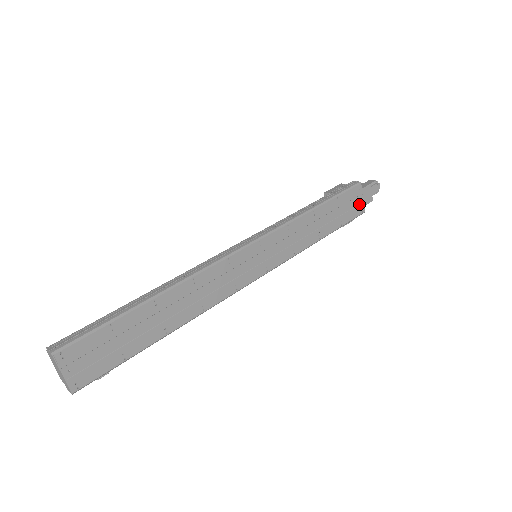
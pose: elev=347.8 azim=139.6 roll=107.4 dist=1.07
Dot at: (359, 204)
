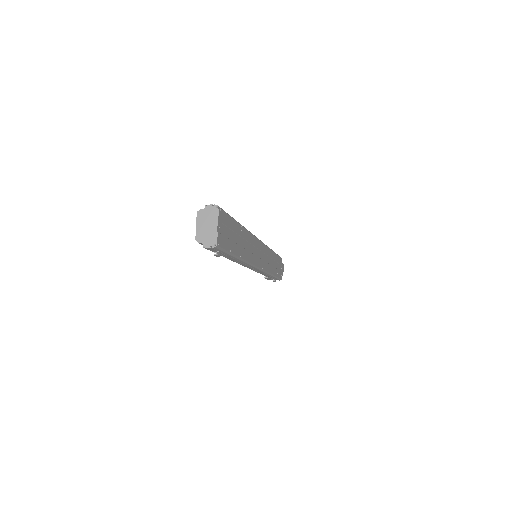
Dot at: (281, 271)
